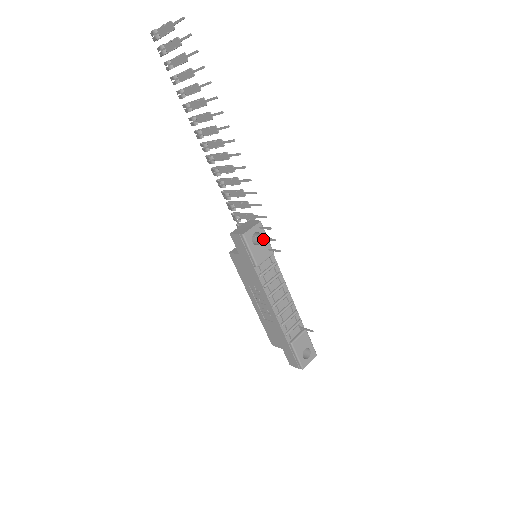
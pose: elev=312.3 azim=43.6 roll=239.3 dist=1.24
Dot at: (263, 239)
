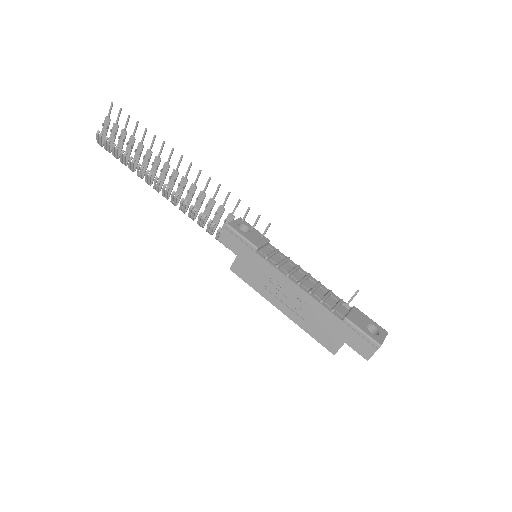
Dot at: (251, 229)
